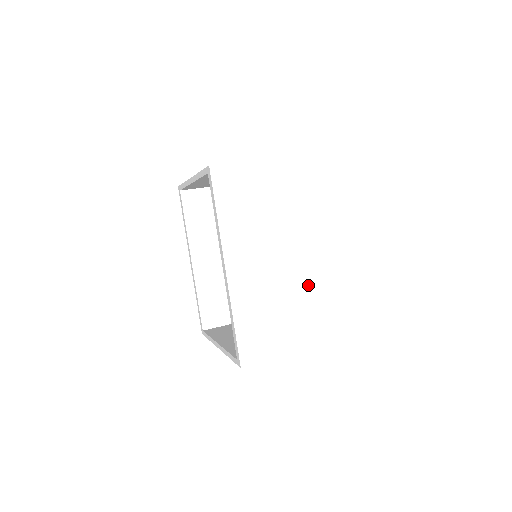
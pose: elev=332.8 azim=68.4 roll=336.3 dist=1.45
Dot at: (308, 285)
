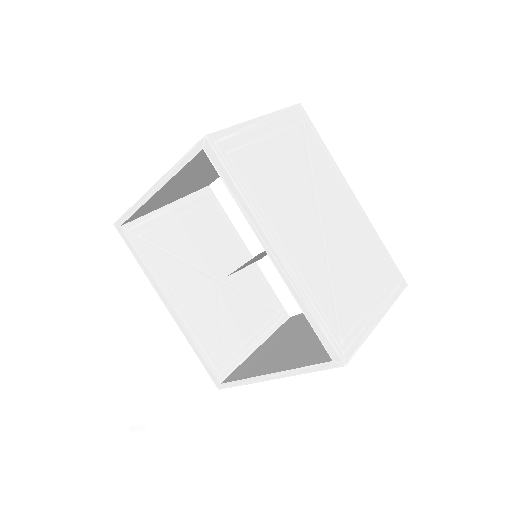
Dot at: (350, 245)
